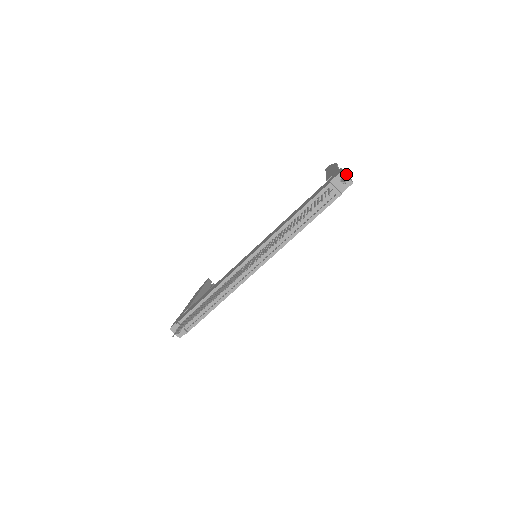
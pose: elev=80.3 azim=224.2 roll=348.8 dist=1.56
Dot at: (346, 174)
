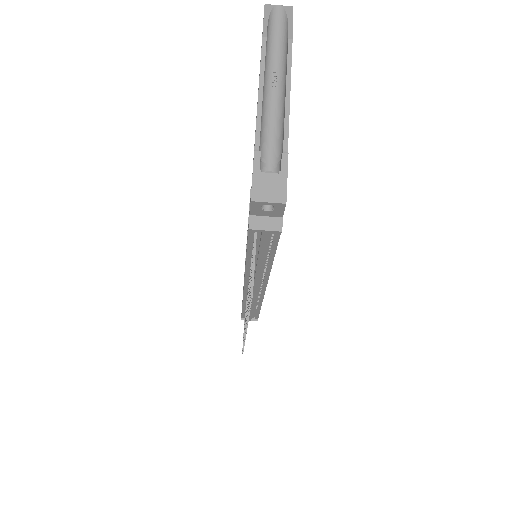
Dot at: (266, 182)
